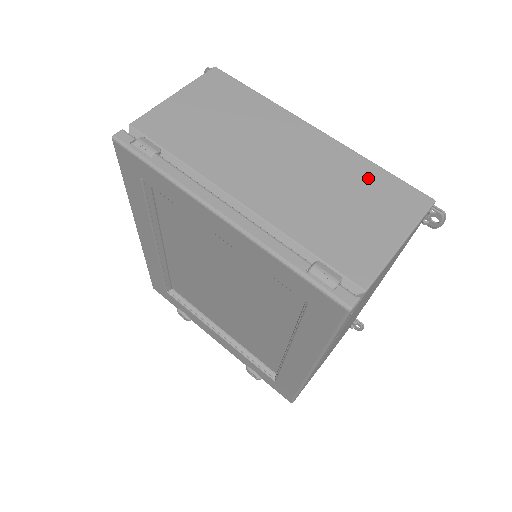
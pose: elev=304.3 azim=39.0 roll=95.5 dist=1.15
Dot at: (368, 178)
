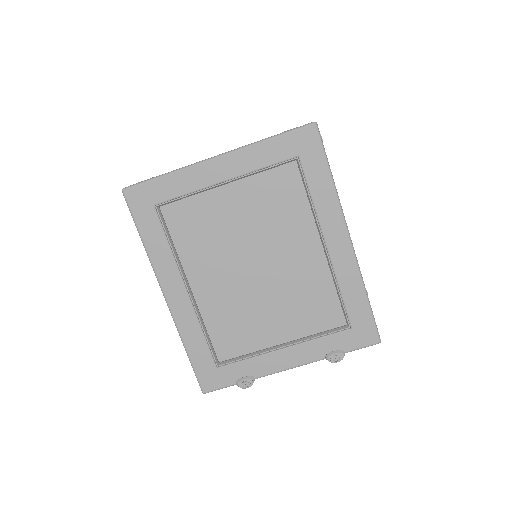
Dot at: occluded
